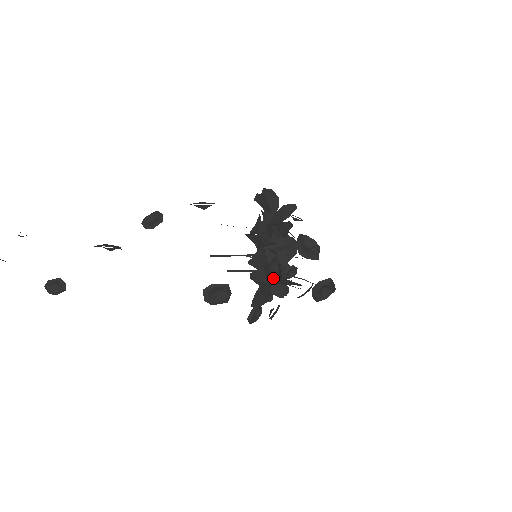
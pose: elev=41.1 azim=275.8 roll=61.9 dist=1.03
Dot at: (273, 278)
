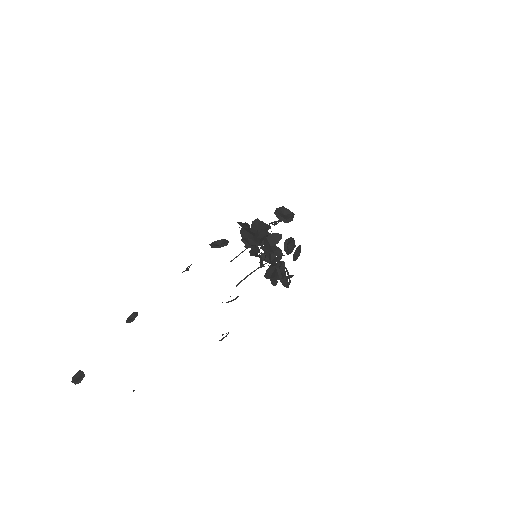
Dot at: (256, 233)
